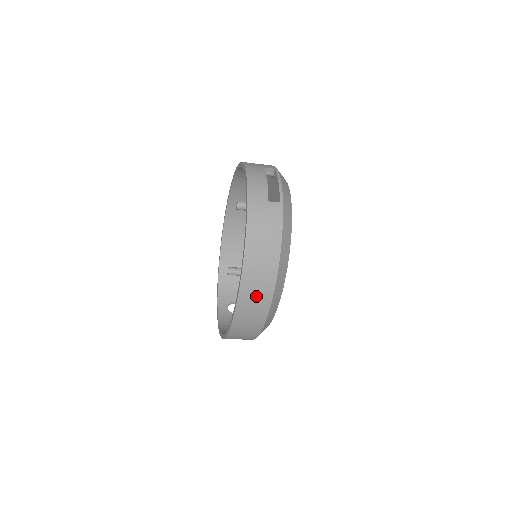
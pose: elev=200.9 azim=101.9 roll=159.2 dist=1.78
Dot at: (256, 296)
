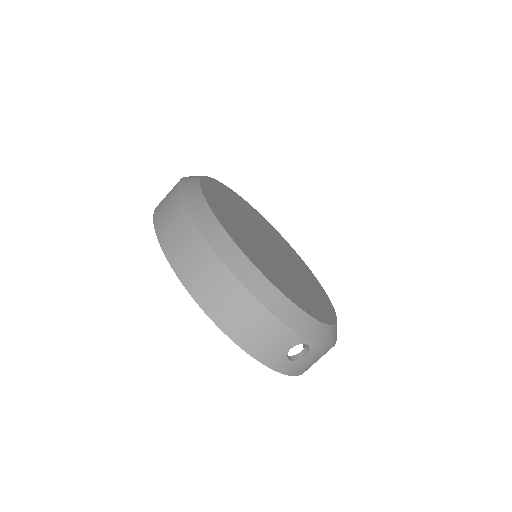
Dot at: (167, 200)
